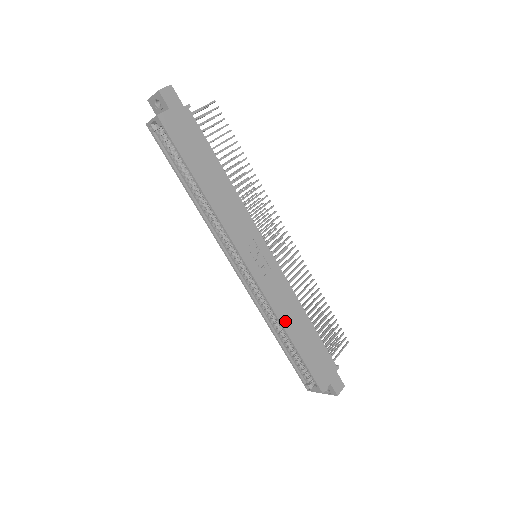
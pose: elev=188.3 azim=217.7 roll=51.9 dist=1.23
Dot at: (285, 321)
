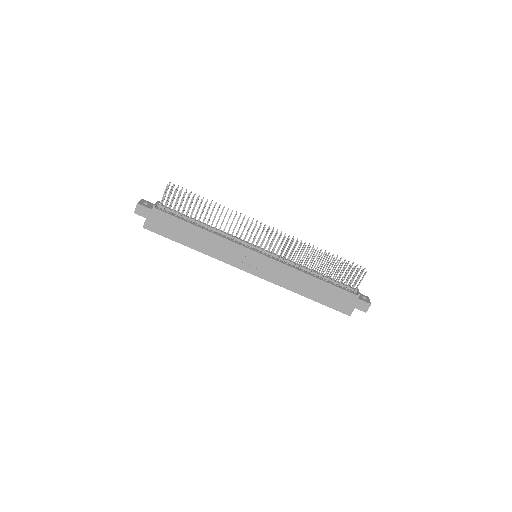
Dot at: (294, 288)
